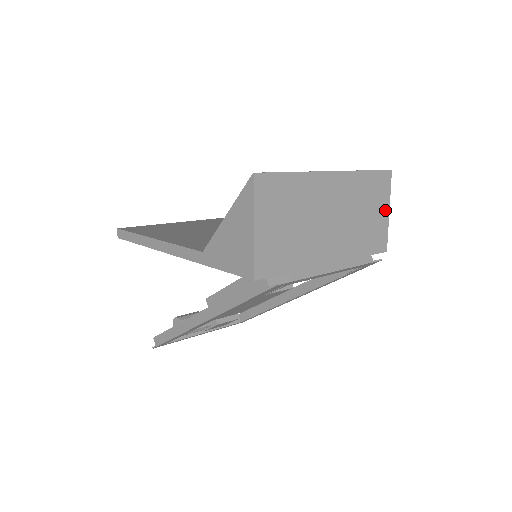
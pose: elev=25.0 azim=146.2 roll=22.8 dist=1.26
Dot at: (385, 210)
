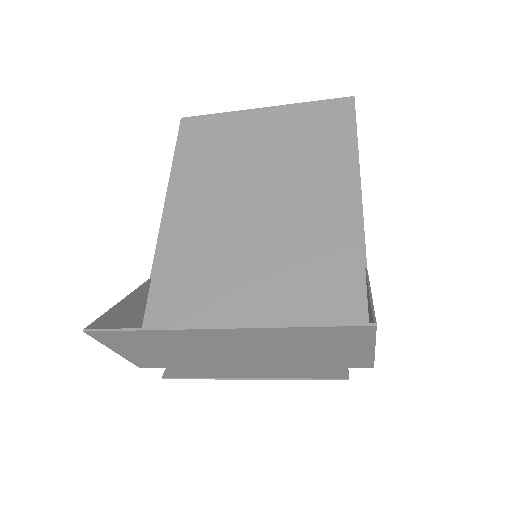
Dot at: (363, 348)
